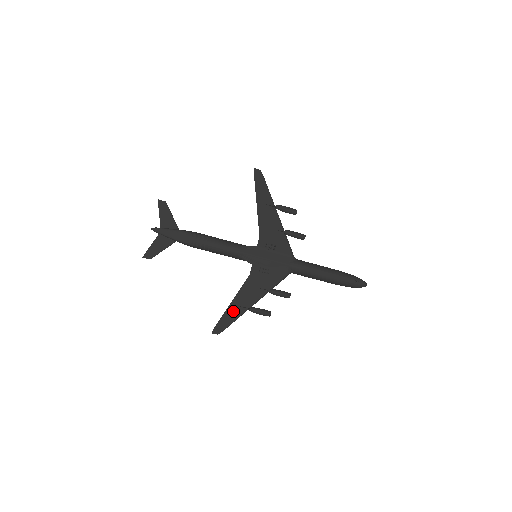
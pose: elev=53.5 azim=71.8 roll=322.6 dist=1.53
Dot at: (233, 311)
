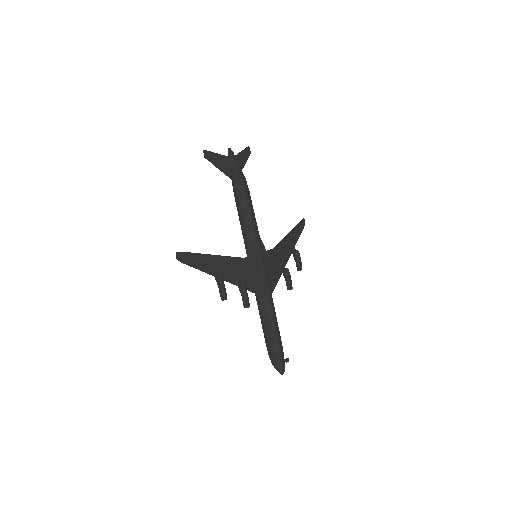
Dot at: (207, 262)
